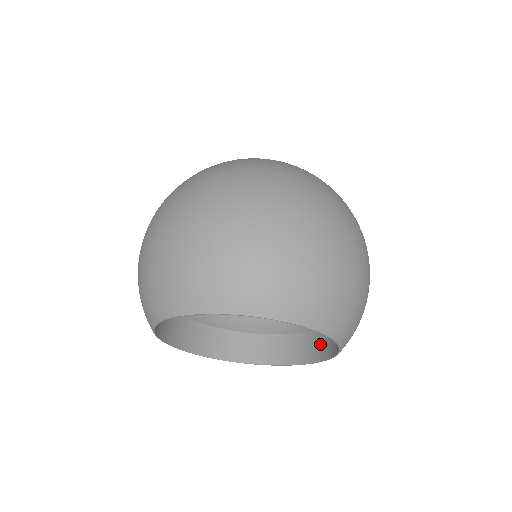
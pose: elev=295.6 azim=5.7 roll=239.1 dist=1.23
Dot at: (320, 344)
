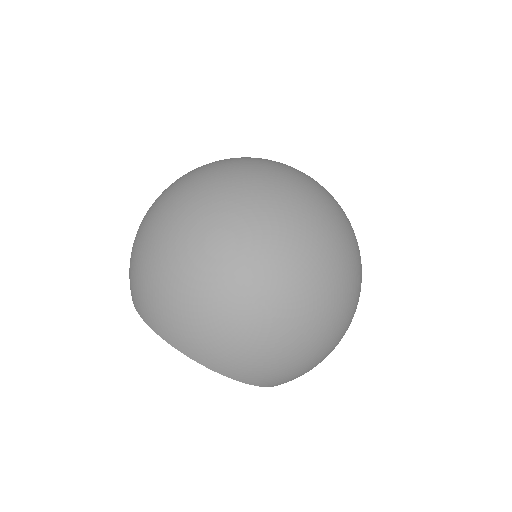
Dot at: occluded
